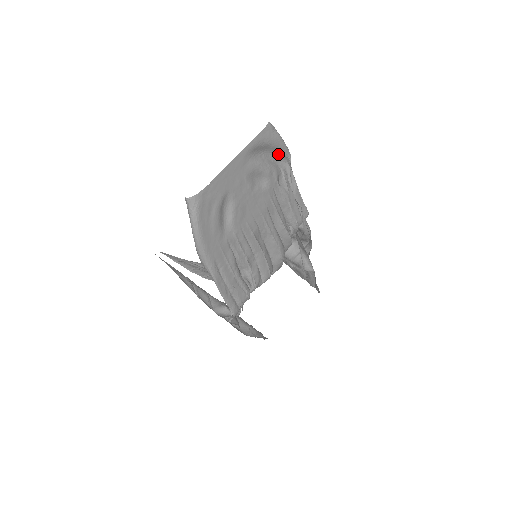
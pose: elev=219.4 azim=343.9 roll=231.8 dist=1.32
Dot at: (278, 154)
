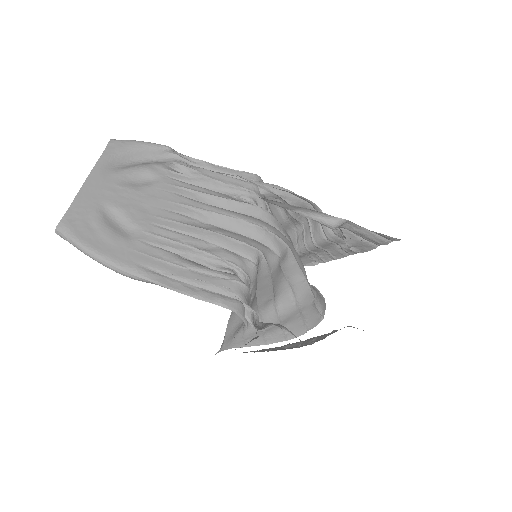
Dot at: (154, 155)
